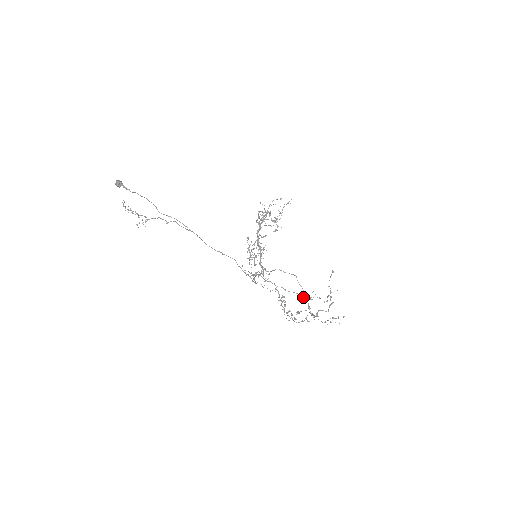
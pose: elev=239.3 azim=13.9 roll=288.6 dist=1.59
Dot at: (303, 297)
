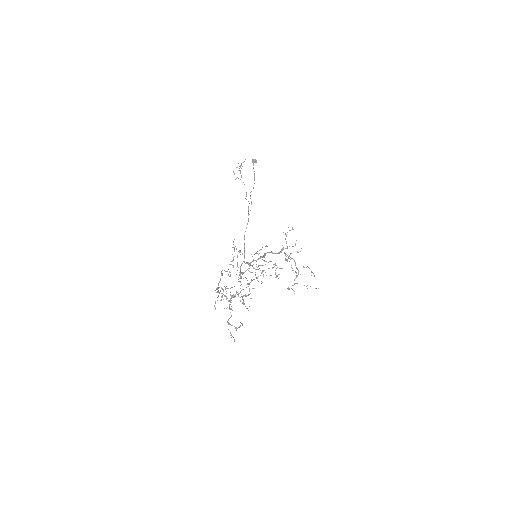
Dot at: occluded
